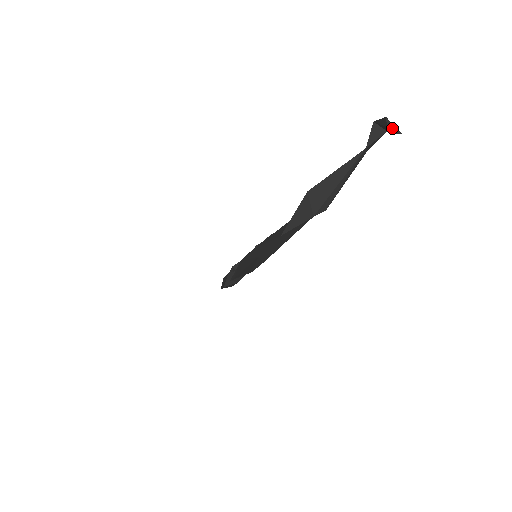
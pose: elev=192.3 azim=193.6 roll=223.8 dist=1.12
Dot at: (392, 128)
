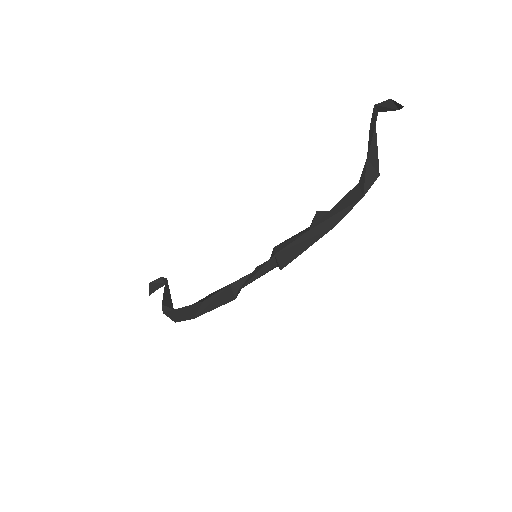
Dot at: (398, 105)
